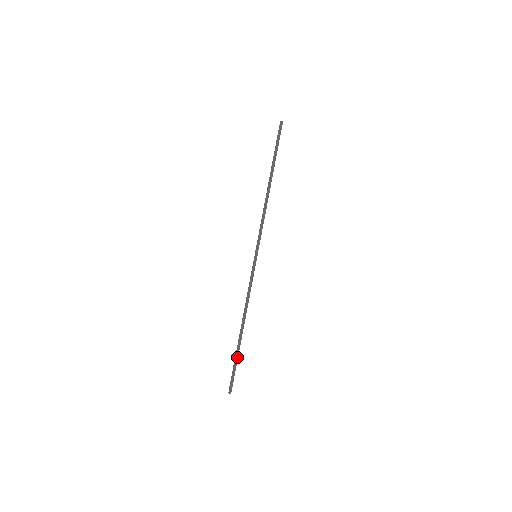
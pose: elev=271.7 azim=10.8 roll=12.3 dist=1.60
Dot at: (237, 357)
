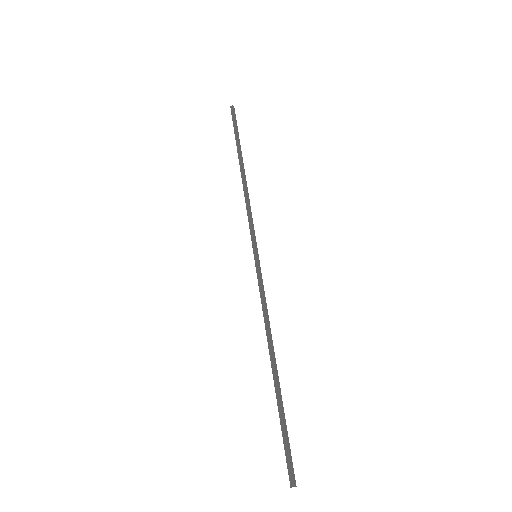
Dot at: (281, 415)
